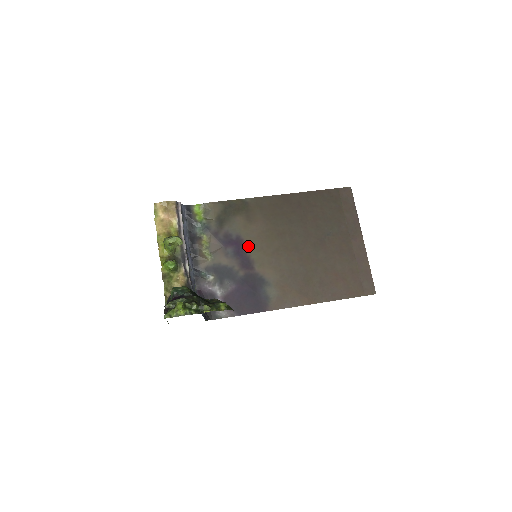
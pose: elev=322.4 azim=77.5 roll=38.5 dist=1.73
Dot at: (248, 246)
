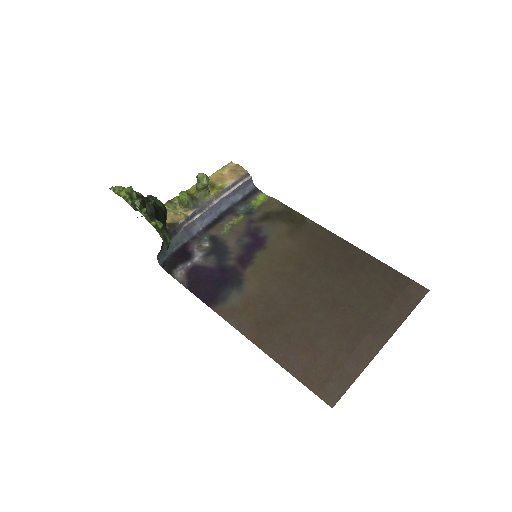
Dot at: (264, 250)
